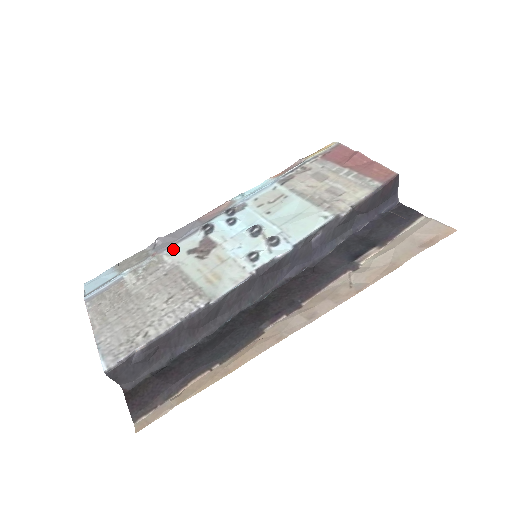
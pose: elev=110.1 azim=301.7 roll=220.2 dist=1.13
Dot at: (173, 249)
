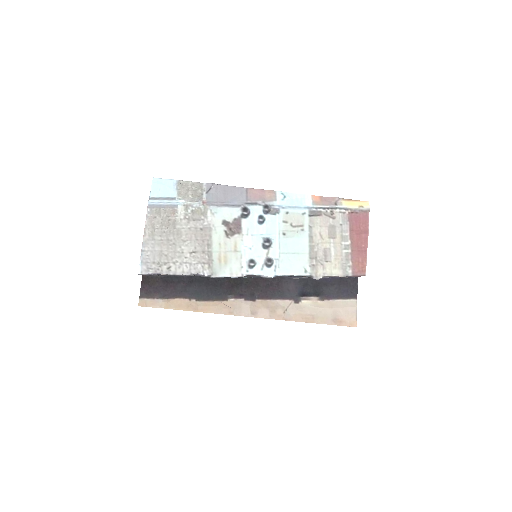
Dot at: (217, 209)
